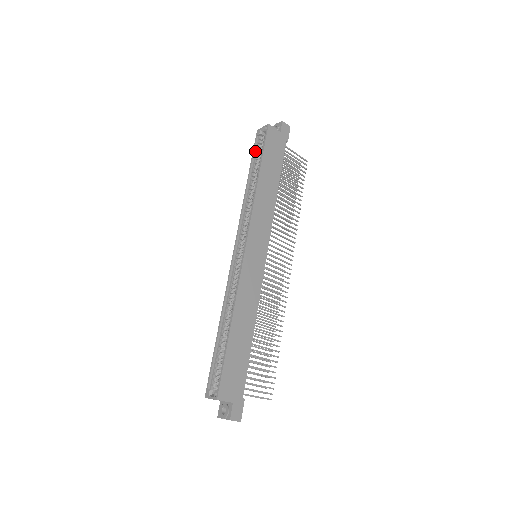
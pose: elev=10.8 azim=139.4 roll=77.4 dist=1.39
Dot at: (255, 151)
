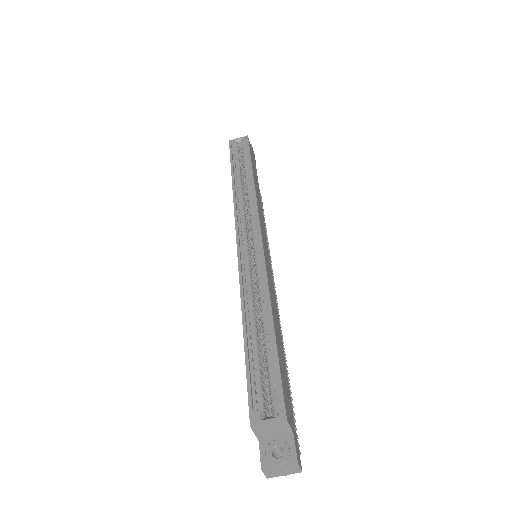
Dot at: (232, 156)
